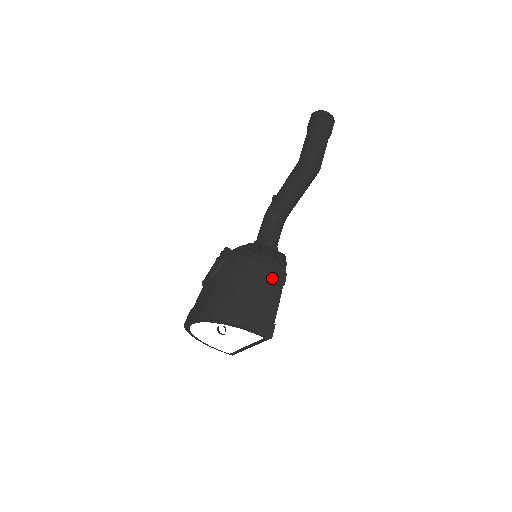
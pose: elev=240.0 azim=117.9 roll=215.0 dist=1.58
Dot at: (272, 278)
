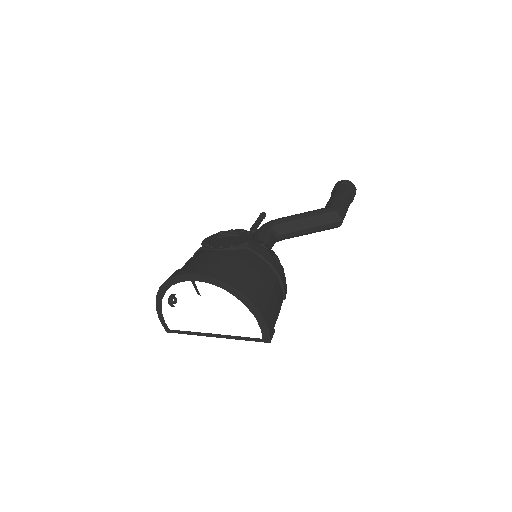
Dot at: (283, 288)
